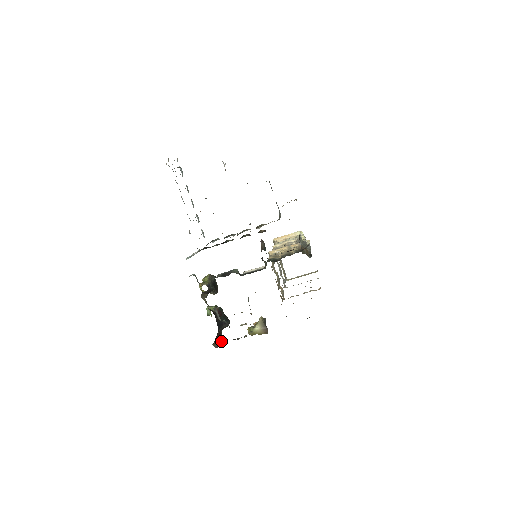
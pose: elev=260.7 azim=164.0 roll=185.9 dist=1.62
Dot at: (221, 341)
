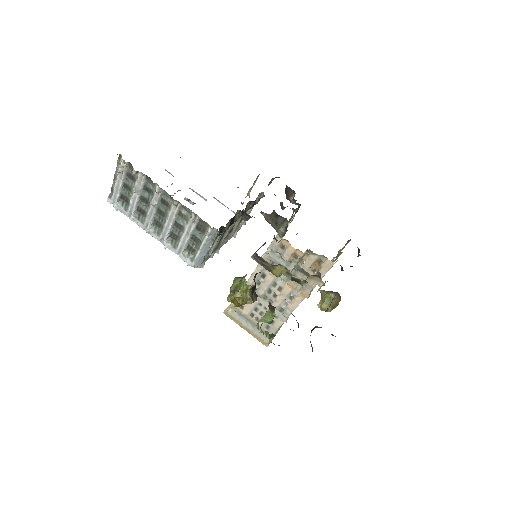
Dot at: occluded
